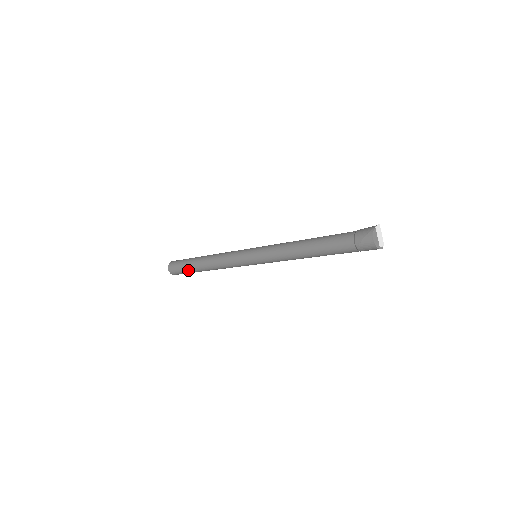
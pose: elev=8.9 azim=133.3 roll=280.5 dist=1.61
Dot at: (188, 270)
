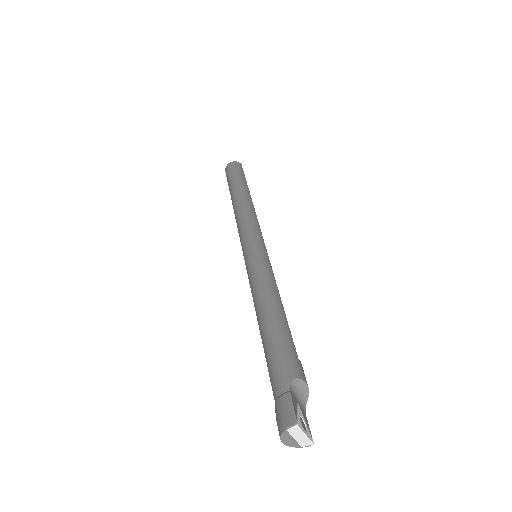
Dot at: occluded
